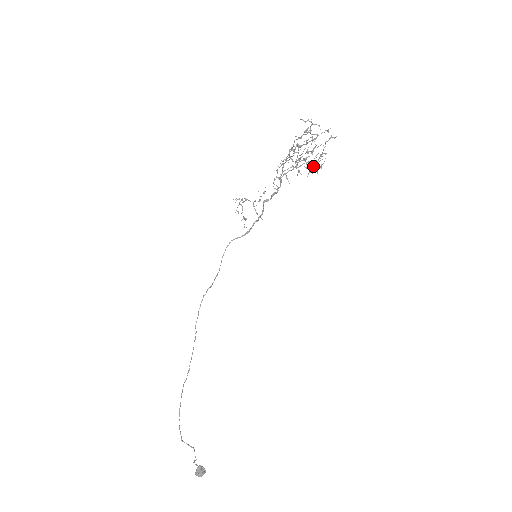
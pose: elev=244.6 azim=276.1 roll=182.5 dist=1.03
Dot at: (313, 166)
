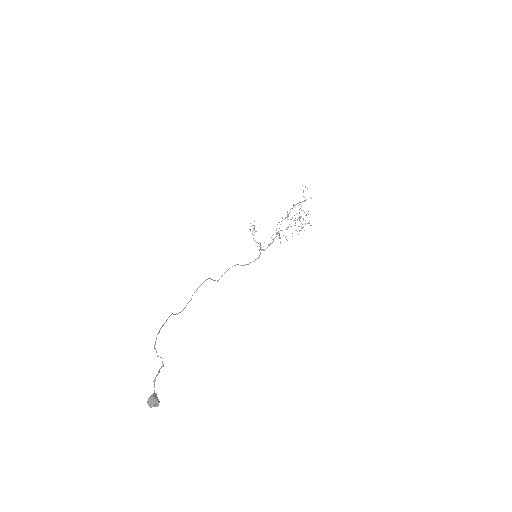
Dot at: (300, 221)
